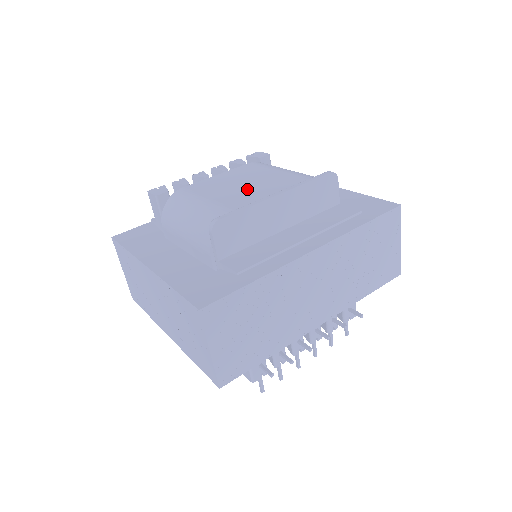
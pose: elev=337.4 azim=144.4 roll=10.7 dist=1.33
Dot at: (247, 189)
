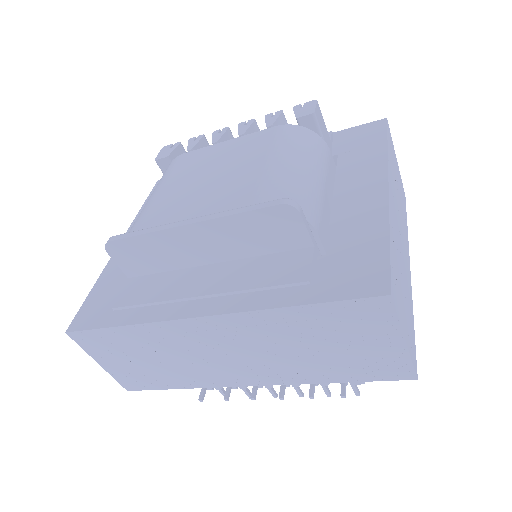
Dot at: (195, 191)
